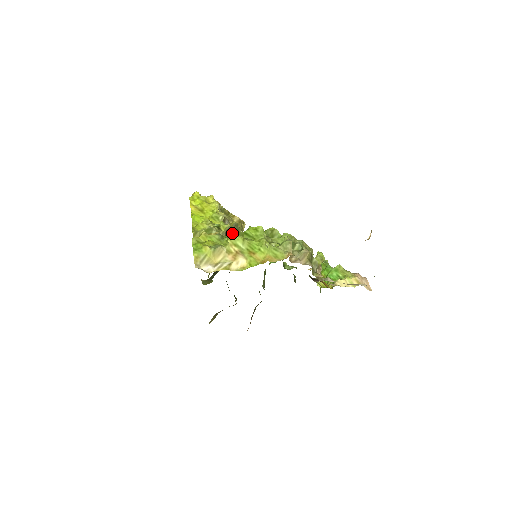
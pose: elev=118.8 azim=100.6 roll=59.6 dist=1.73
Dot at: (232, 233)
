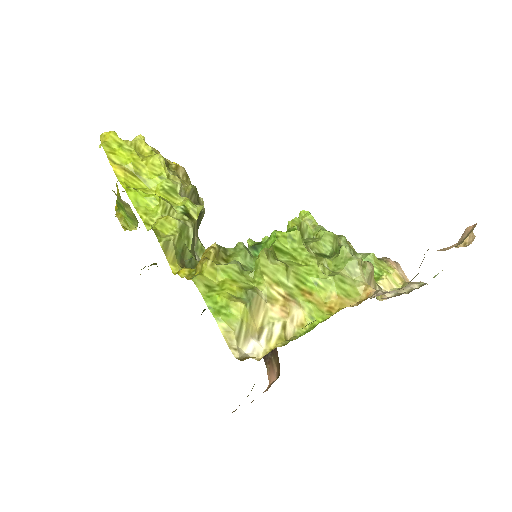
Dot at: (265, 259)
